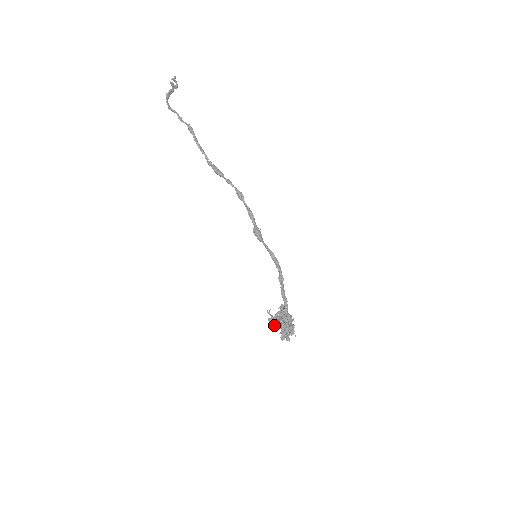
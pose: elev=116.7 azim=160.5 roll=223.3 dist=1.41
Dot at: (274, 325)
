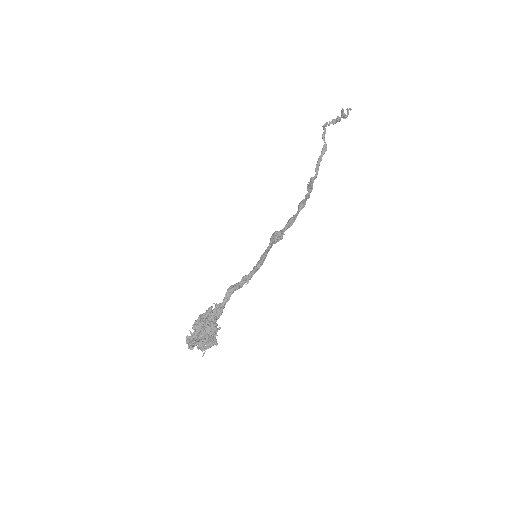
Dot at: occluded
